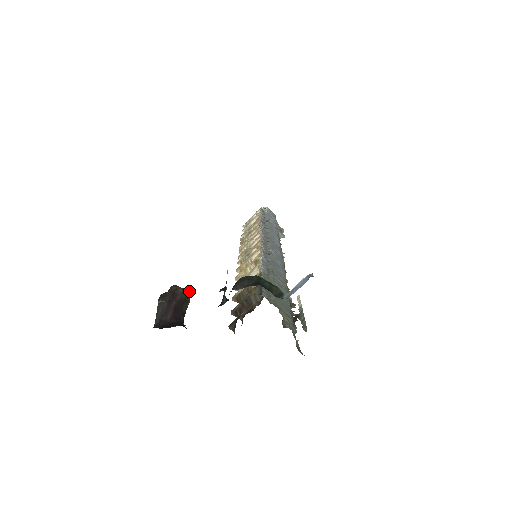
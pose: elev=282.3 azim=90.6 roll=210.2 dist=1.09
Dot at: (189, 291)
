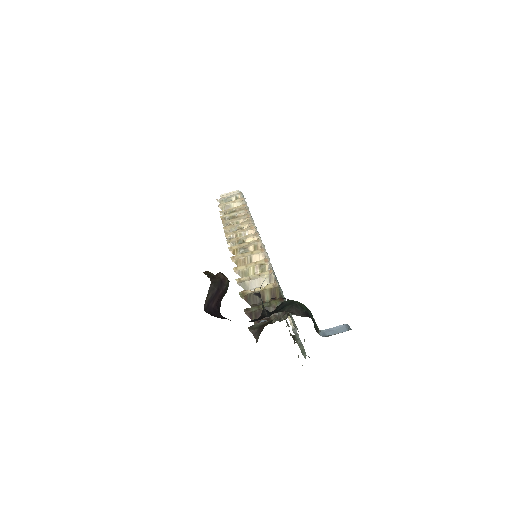
Dot at: occluded
